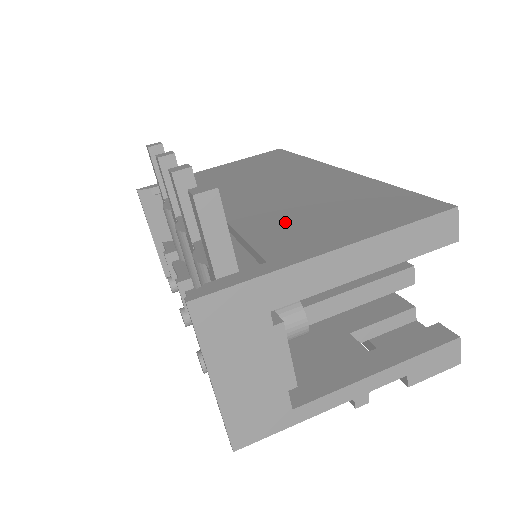
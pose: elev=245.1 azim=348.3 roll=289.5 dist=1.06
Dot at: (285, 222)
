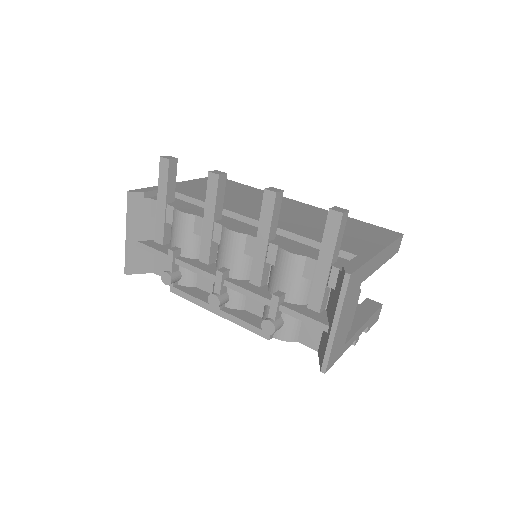
Dot at: occluded
